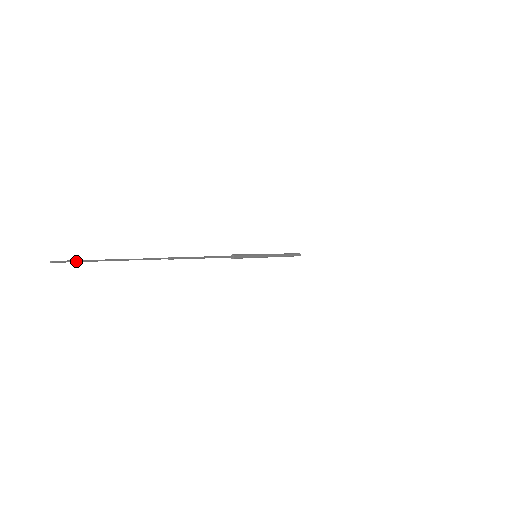
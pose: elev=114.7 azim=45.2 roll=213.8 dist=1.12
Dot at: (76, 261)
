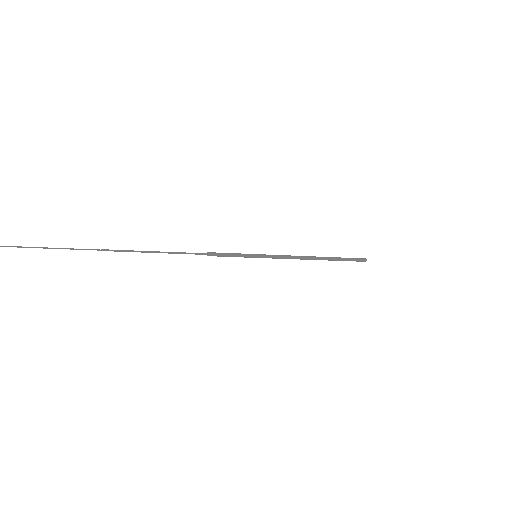
Dot at: out of frame
